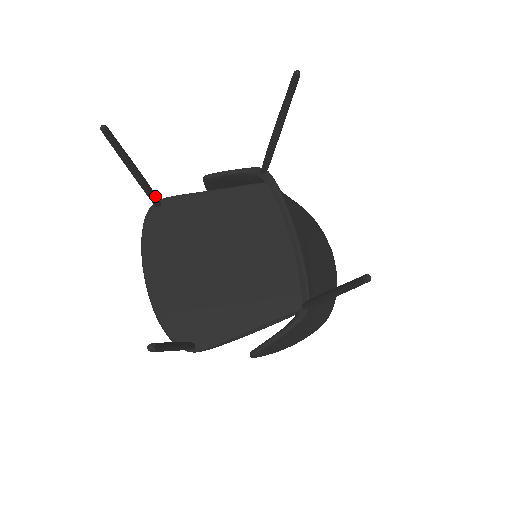
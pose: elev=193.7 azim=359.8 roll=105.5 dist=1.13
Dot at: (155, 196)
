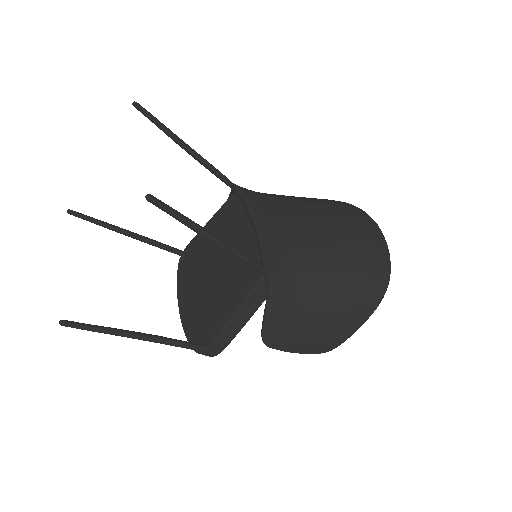
Dot at: (168, 247)
